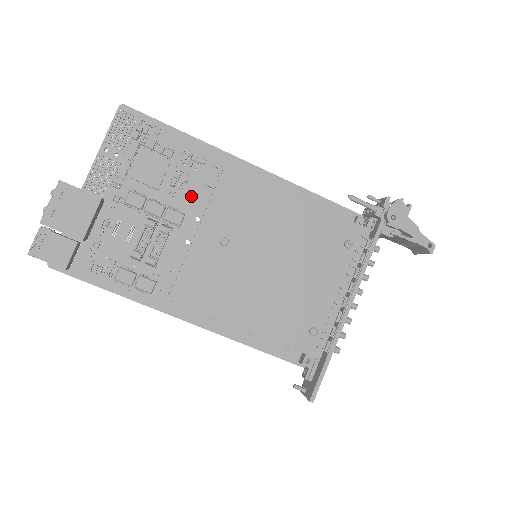
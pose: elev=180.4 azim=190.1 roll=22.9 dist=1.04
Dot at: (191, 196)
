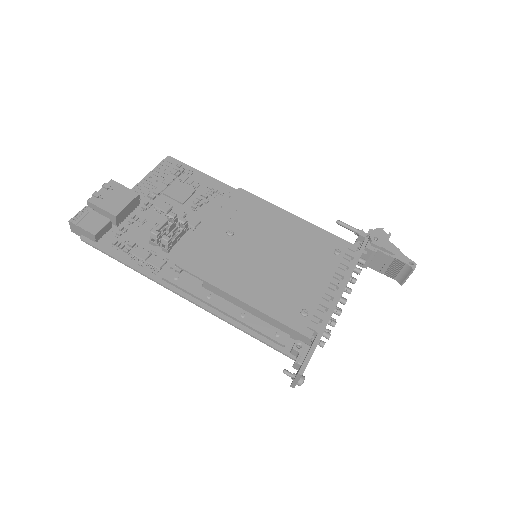
Dot at: (208, 212)
